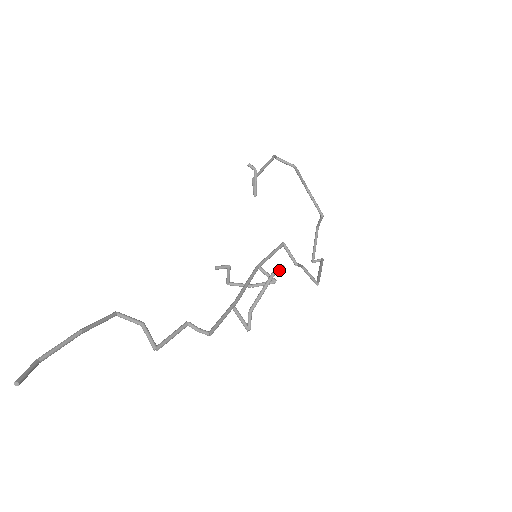
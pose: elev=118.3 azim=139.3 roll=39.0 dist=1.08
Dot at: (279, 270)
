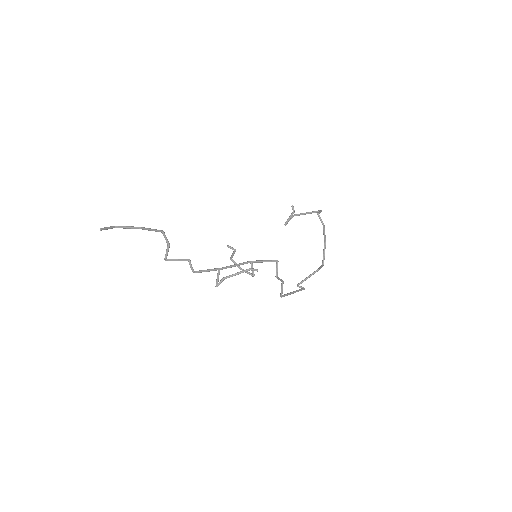
Dot at: (253, 270)
